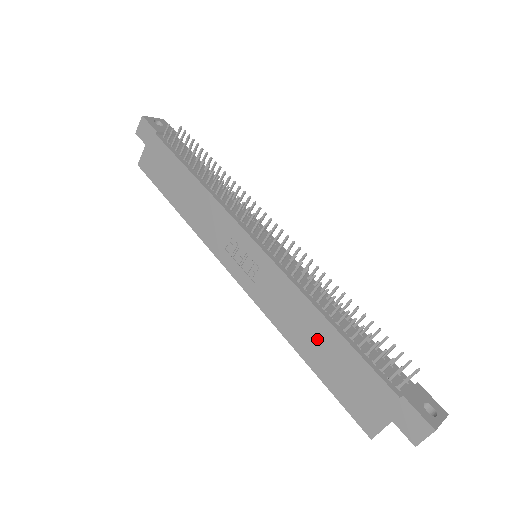
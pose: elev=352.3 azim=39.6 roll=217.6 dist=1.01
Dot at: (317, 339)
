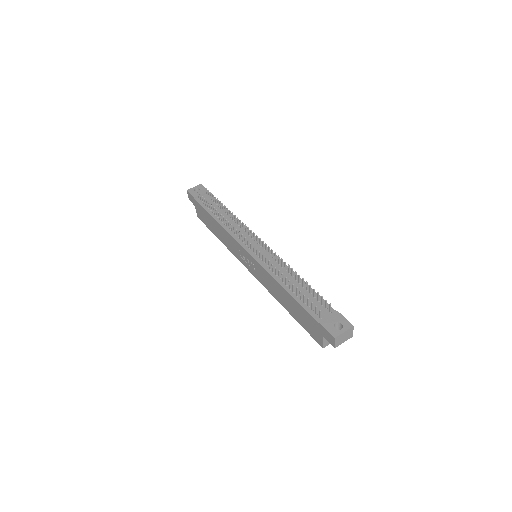
Dot at: (285, 299)
